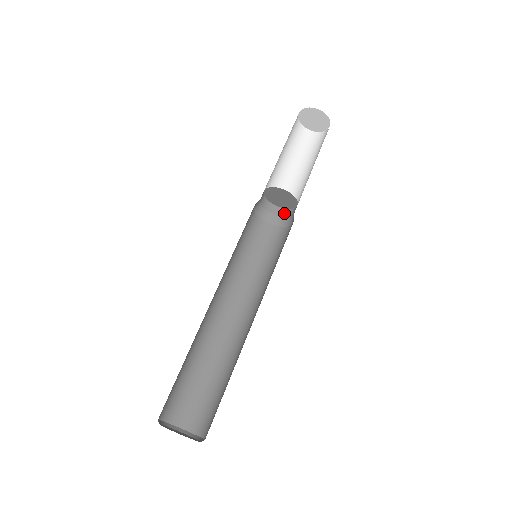
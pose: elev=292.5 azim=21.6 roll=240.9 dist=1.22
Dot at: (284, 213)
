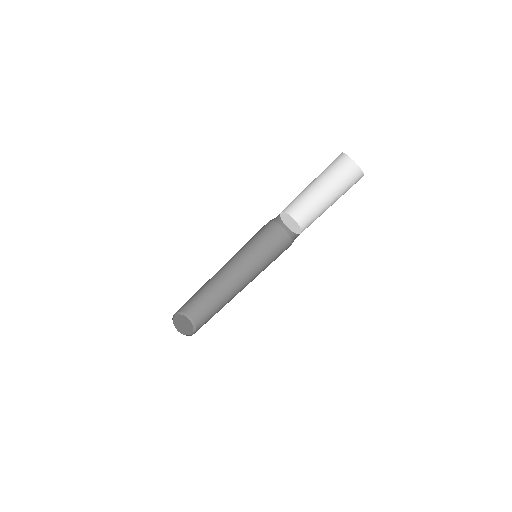
Dot at: occluded
